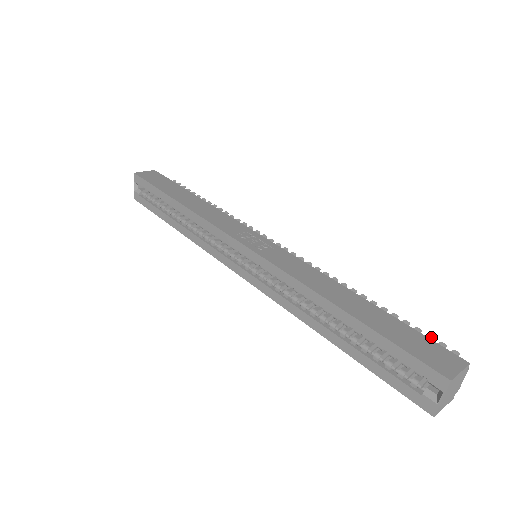
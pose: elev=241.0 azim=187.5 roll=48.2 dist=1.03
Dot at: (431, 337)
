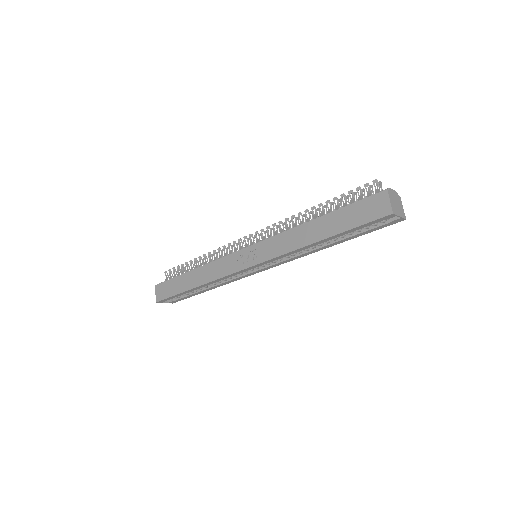
Dot at: (359, 188)
